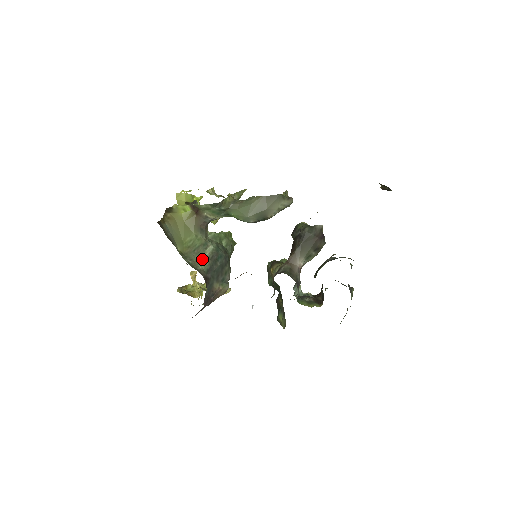
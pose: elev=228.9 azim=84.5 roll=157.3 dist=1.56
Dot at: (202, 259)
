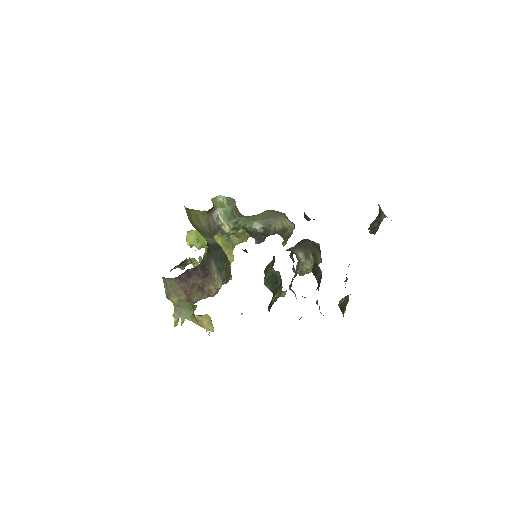
Dot at: (207, 238)
